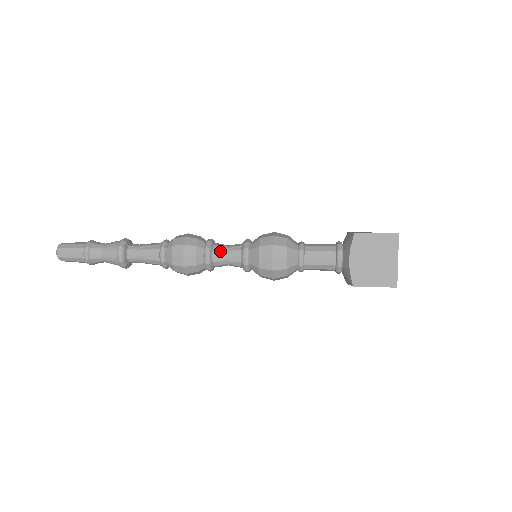
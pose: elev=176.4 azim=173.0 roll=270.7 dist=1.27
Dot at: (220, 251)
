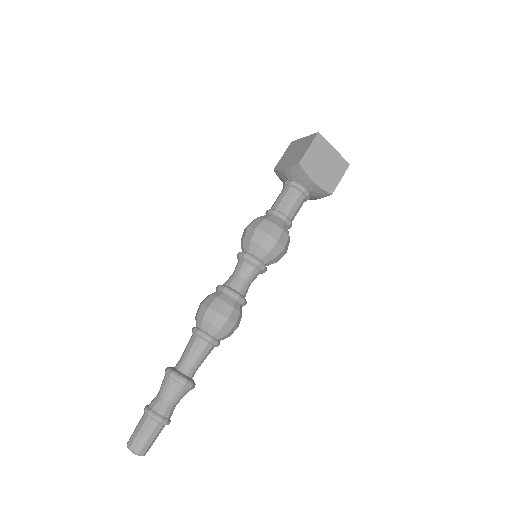
Dot at: (239, 284)
